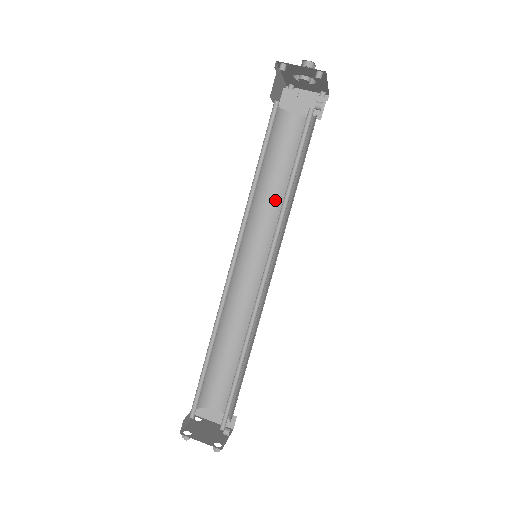
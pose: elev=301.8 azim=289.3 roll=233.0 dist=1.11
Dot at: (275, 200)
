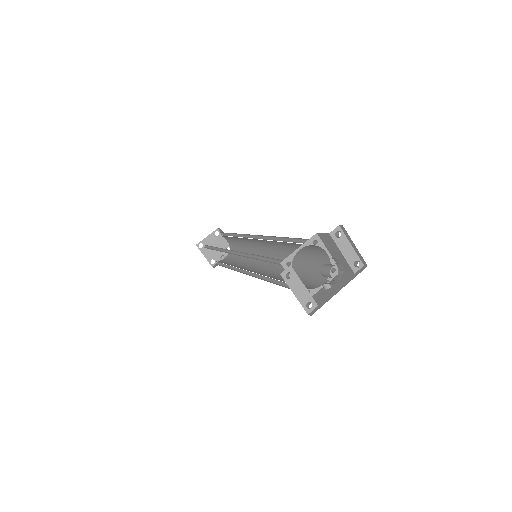
Dot at: (288, 249)
